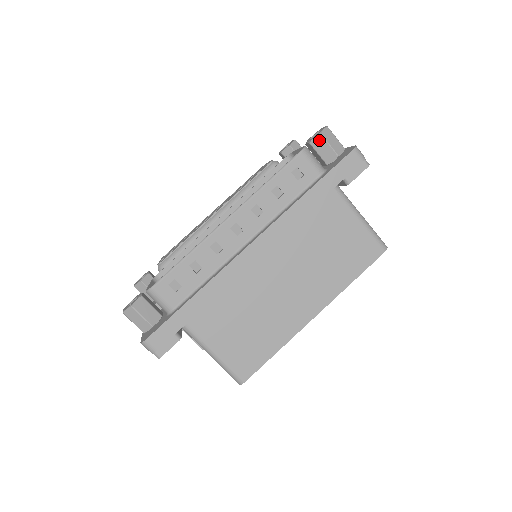
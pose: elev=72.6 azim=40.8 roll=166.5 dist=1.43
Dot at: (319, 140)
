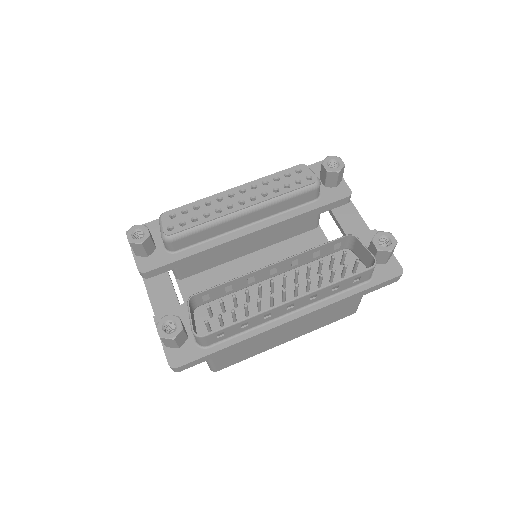
Dot at: (386, 253)
